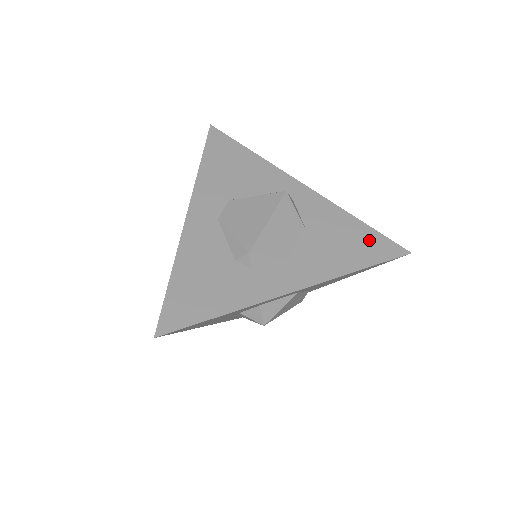
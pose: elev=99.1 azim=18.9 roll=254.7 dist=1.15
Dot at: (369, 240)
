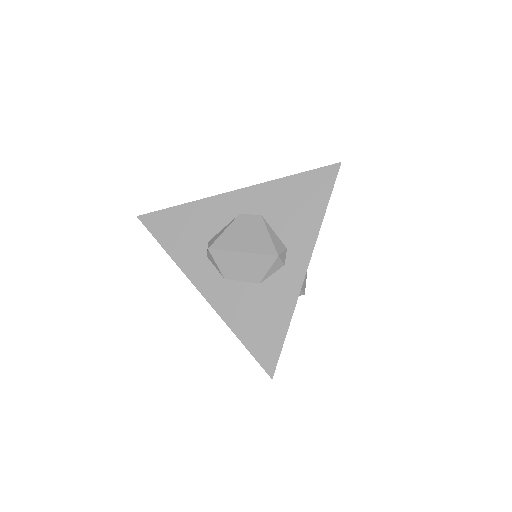
Dot at: (270, 340)
